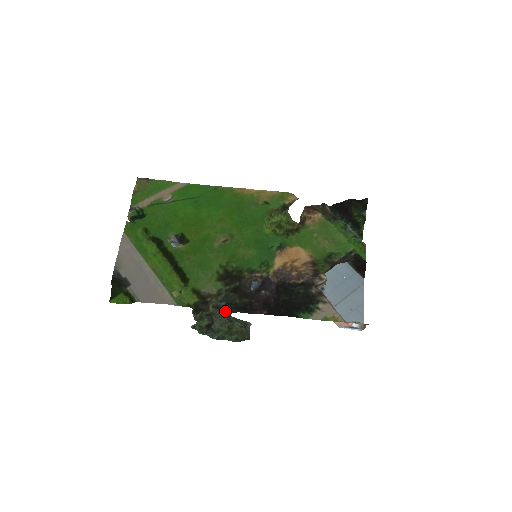
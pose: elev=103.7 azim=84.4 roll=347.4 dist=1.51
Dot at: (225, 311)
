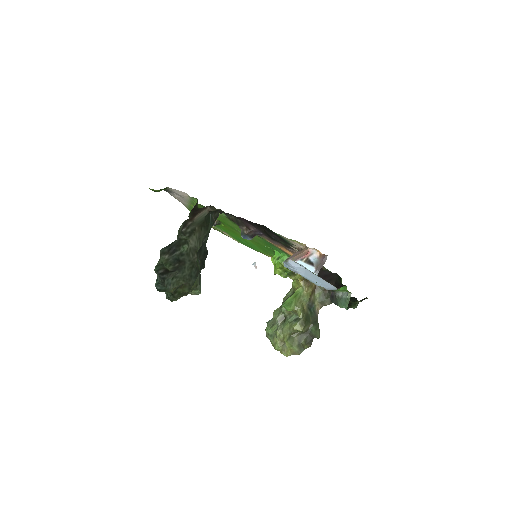
Dot at: (217, 212)
